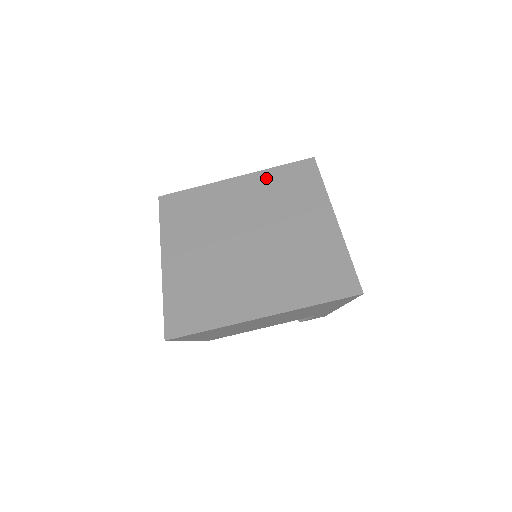
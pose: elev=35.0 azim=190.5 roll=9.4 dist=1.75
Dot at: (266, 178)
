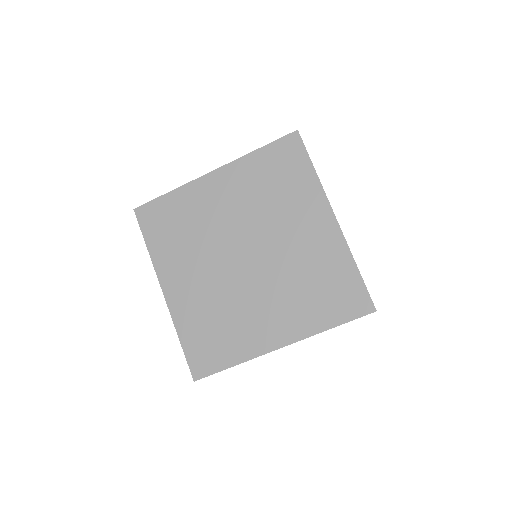
Dot at: (247, 169)
